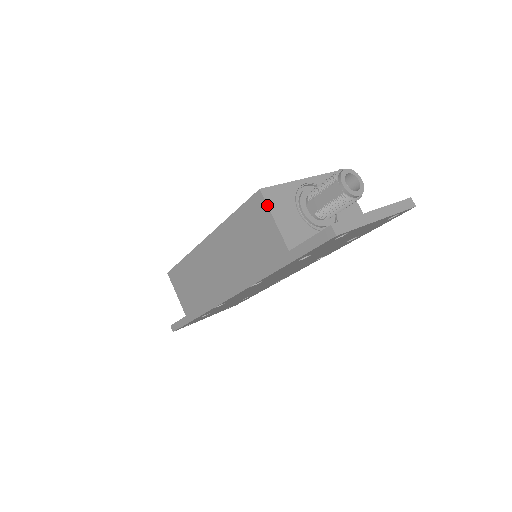
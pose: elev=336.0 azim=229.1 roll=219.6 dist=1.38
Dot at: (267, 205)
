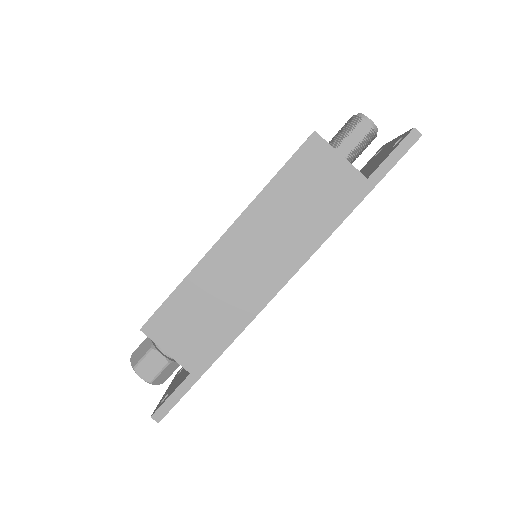
Dot at: occluded
